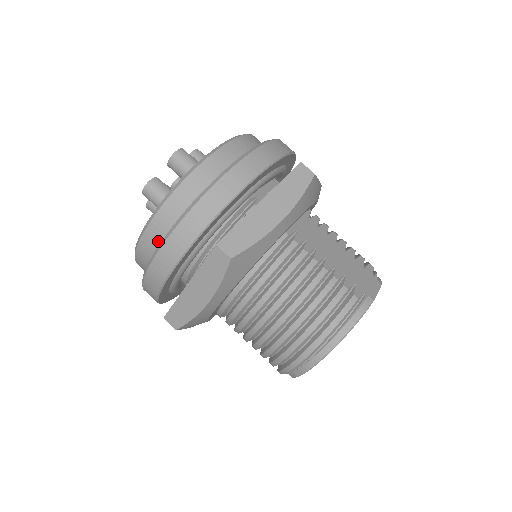
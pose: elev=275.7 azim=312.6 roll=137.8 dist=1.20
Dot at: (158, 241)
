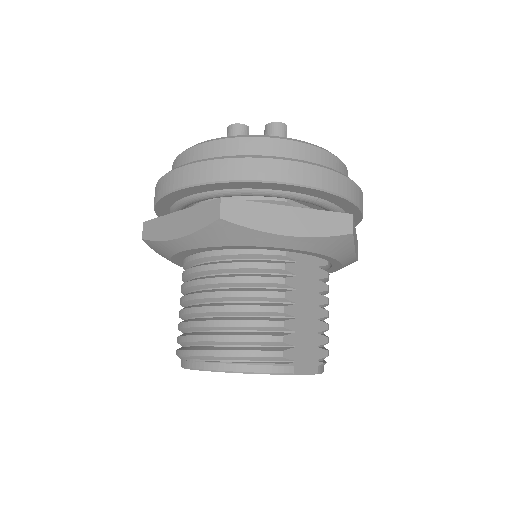
Dot at: occluded
